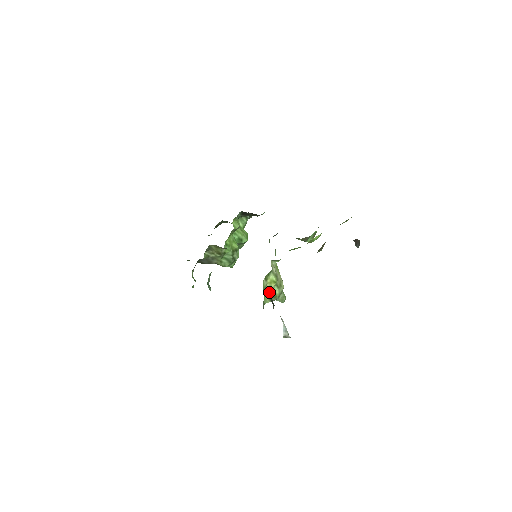
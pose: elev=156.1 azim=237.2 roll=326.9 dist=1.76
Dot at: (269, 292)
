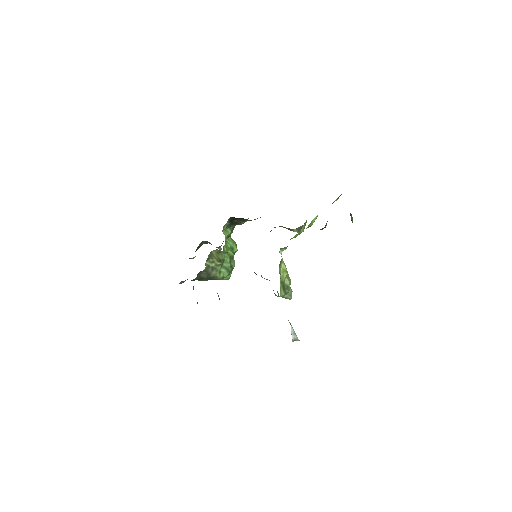
Dot at: occluded
